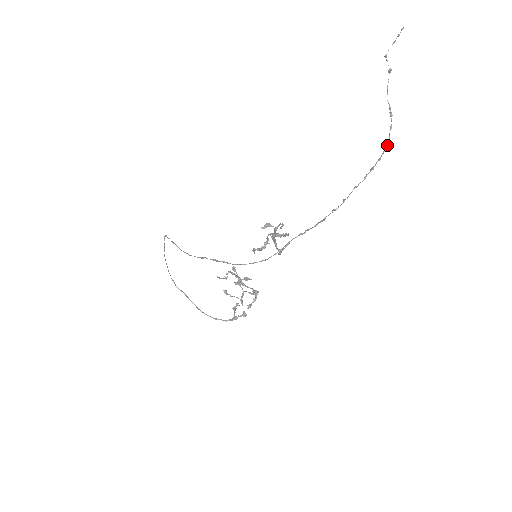
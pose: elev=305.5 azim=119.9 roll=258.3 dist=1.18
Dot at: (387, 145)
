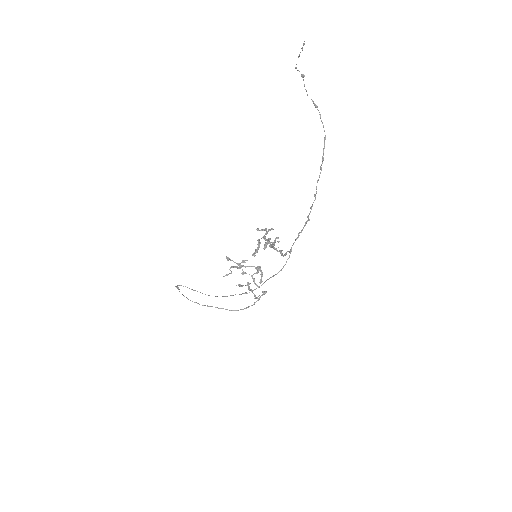
Dot at: occluded
